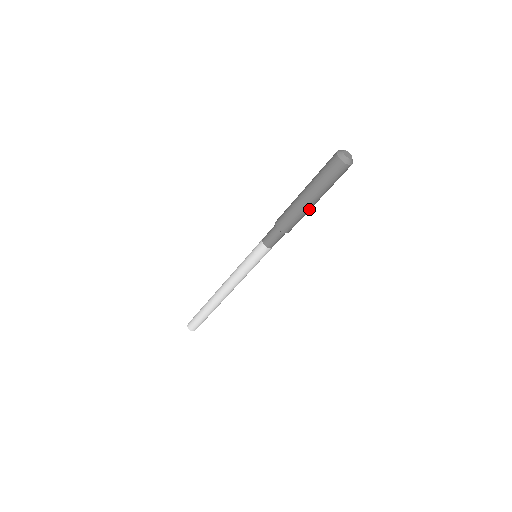
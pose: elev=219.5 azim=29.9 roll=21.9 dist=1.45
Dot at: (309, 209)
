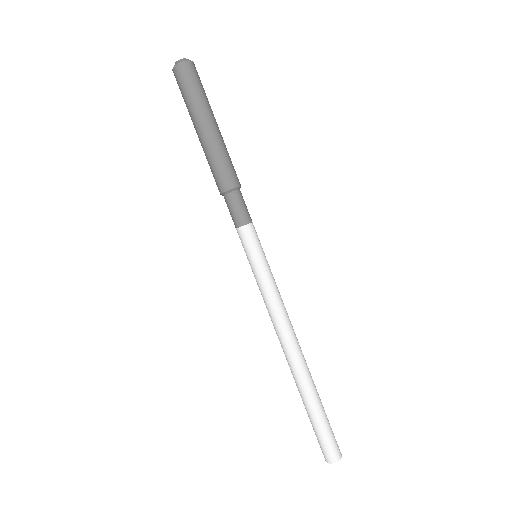
Dot at: (219, 139)
